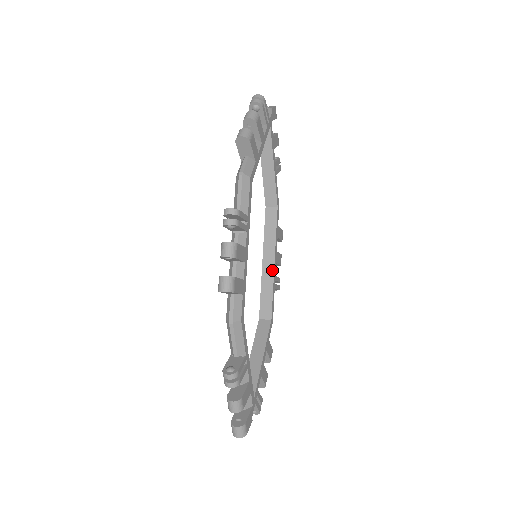
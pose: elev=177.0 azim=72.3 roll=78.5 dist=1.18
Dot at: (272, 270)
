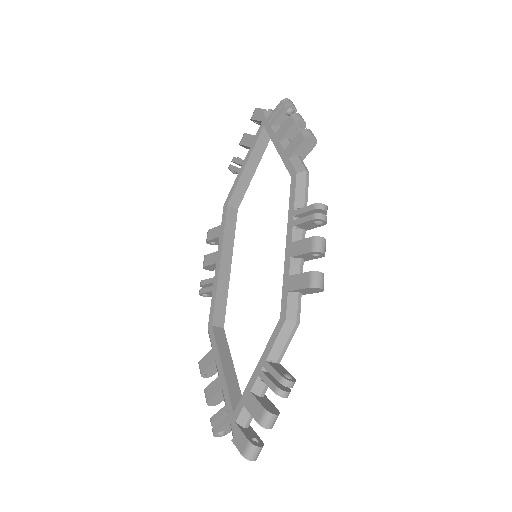
Dot at: (229, 274)
